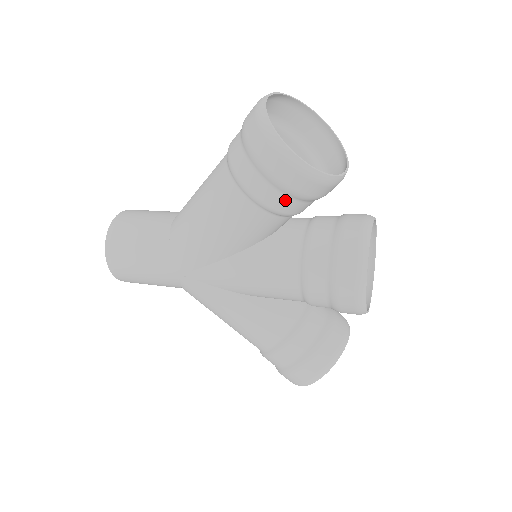
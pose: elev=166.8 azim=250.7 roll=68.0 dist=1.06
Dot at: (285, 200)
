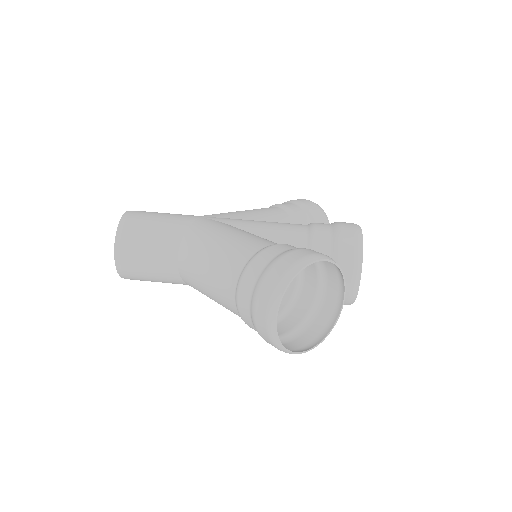
Dot at: (294, 324)
